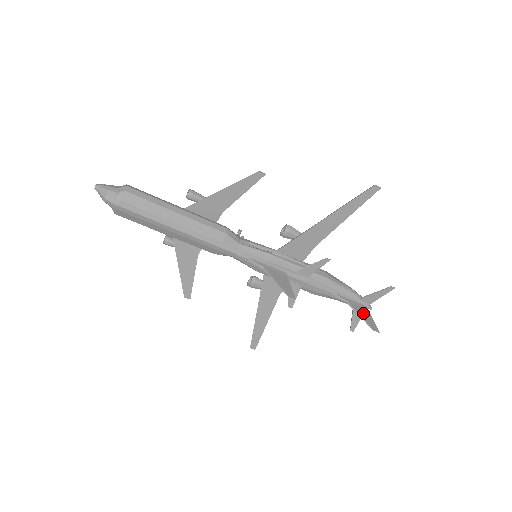
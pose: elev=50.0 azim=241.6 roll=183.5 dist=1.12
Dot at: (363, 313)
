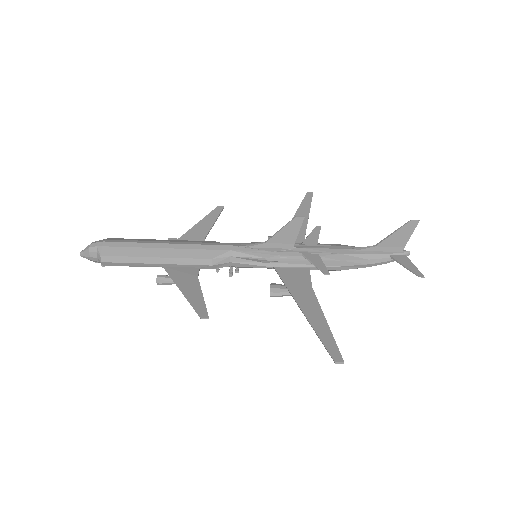
Dot at: (396, 238)
